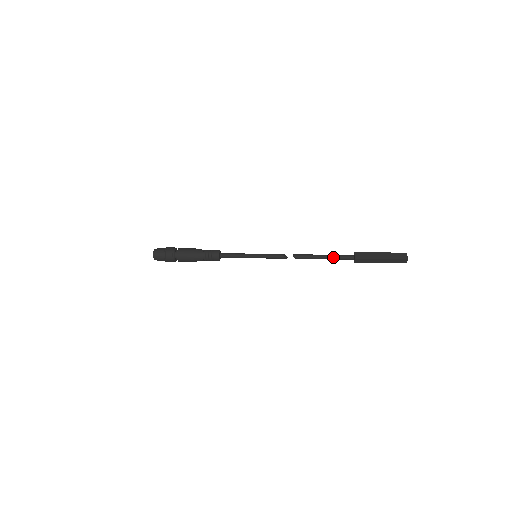
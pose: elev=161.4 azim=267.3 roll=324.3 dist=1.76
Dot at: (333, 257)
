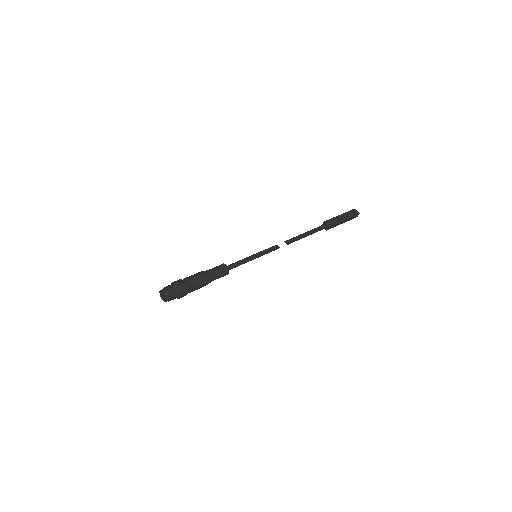
Dot at: (313, 232)
